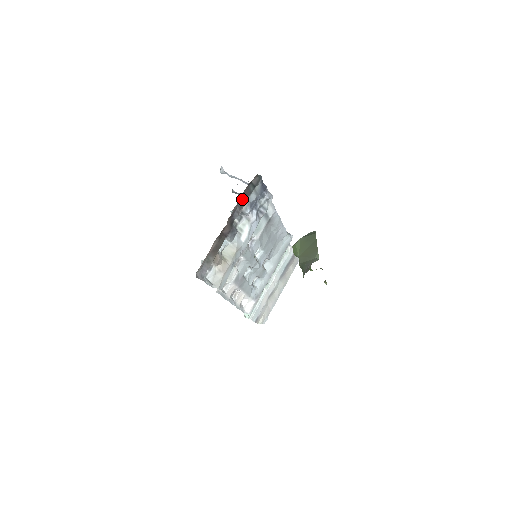
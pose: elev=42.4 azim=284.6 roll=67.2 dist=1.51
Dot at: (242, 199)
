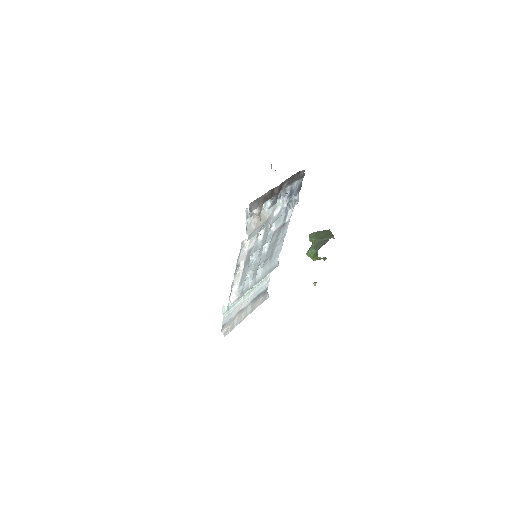
Dot at: (291, 179)
